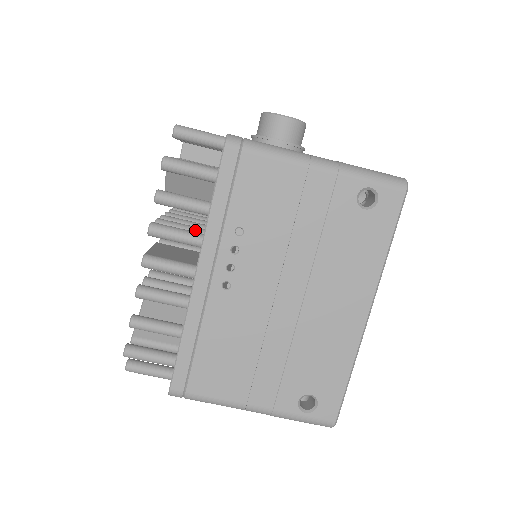
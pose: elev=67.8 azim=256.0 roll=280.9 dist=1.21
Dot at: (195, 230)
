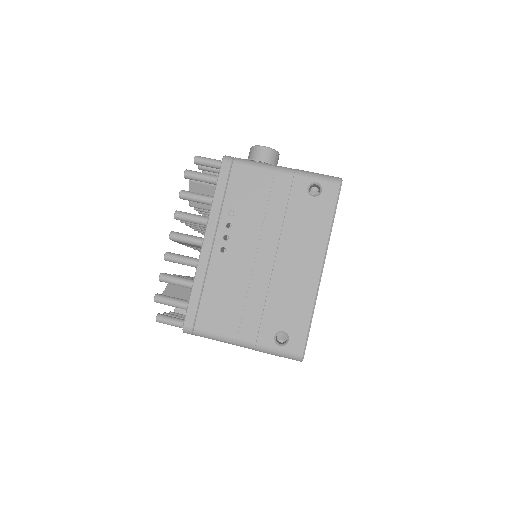
Dot at: occluded
